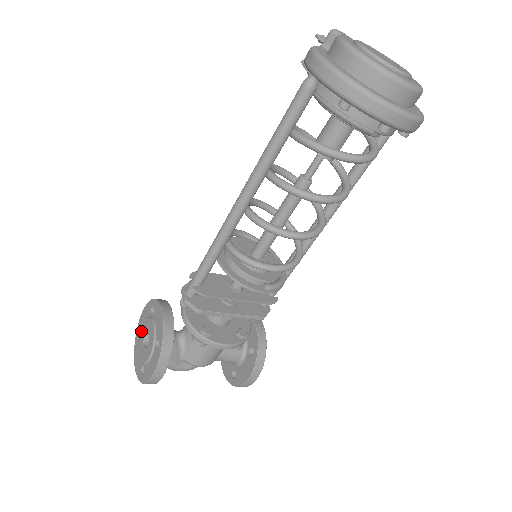
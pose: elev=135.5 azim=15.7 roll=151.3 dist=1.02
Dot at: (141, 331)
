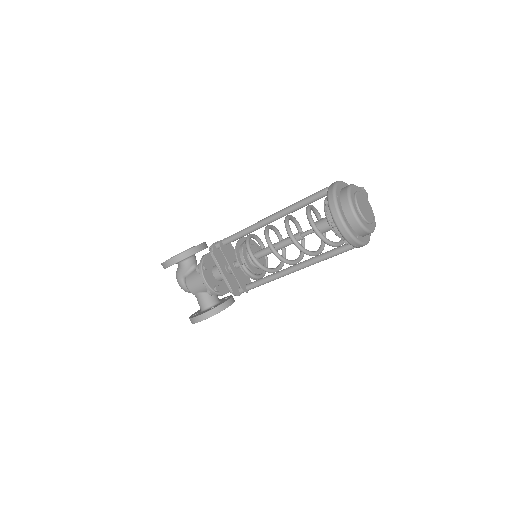
Dot at: occluded
